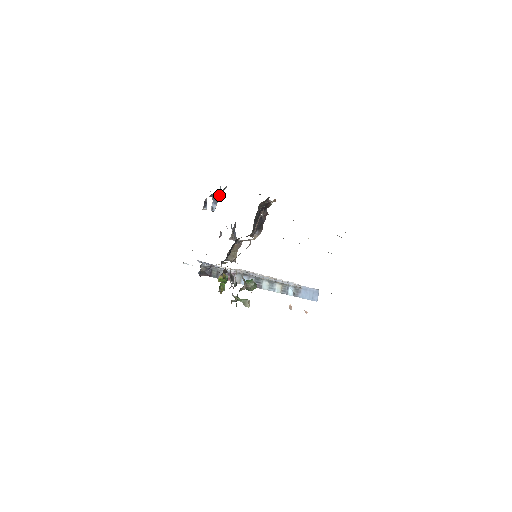
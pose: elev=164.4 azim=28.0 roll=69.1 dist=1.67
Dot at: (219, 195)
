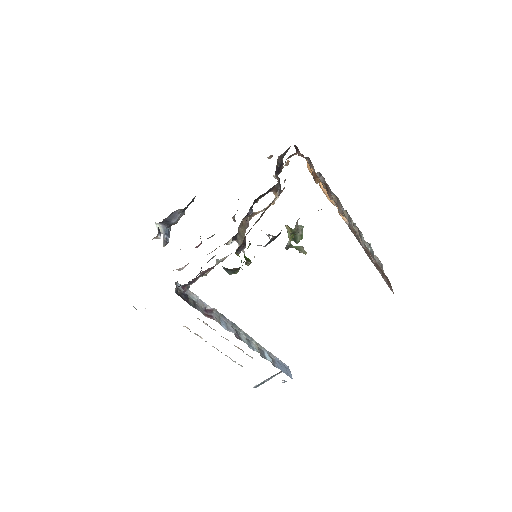
Dot at: (176, 221)
